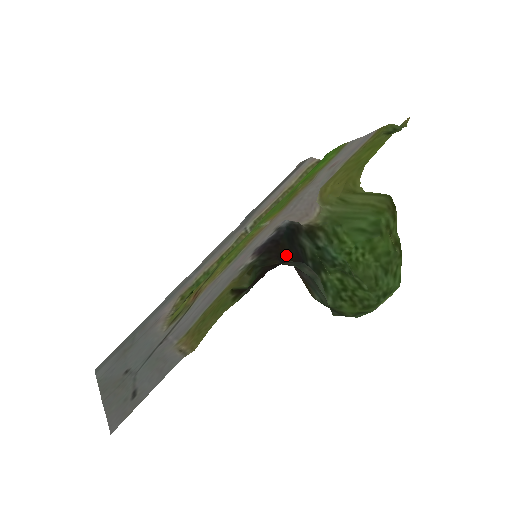
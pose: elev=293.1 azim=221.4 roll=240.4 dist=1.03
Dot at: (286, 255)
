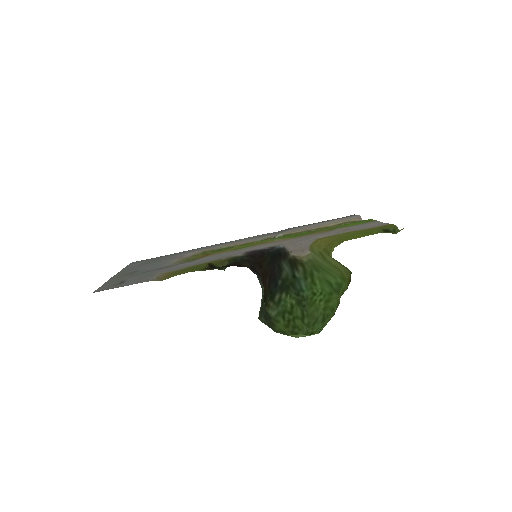
Dot at: (262, 266)
